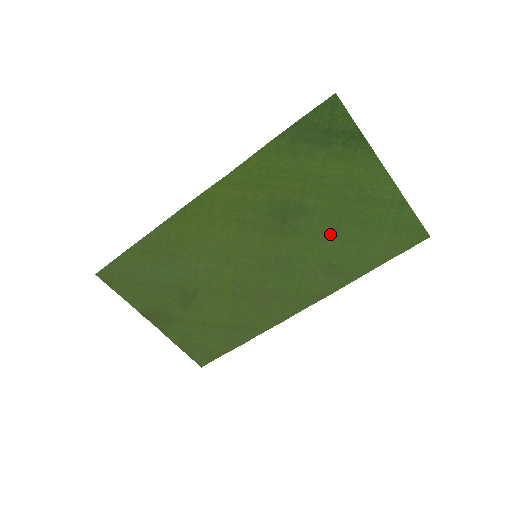
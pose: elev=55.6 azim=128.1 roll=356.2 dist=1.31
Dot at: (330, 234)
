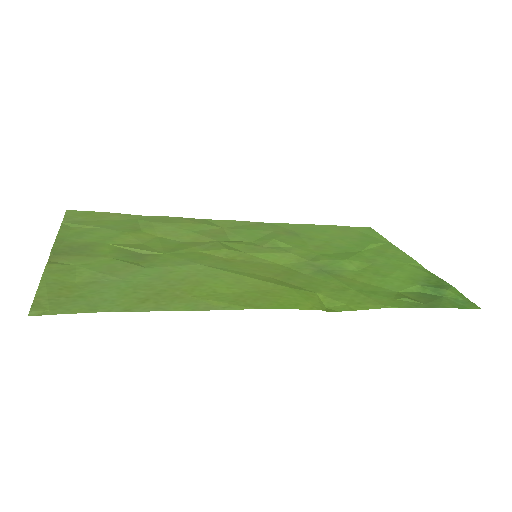
Dot at: (328, 248)
